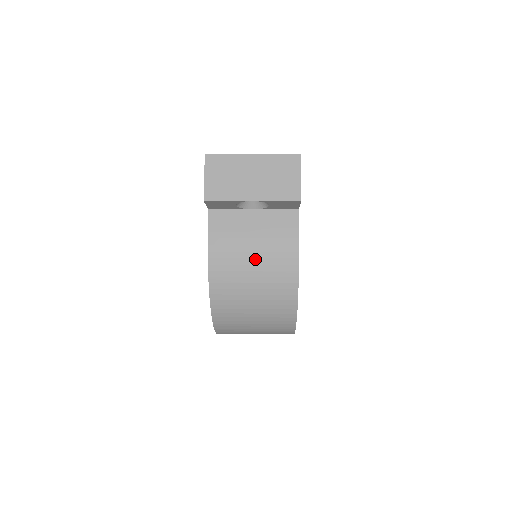
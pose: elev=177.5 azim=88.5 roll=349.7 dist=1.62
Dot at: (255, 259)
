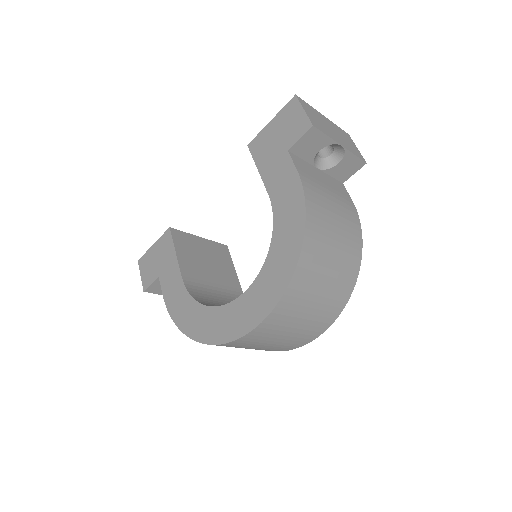
Dot at: (335, 209)
